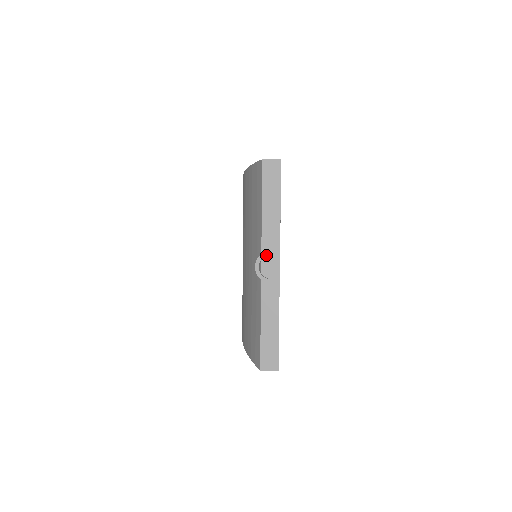
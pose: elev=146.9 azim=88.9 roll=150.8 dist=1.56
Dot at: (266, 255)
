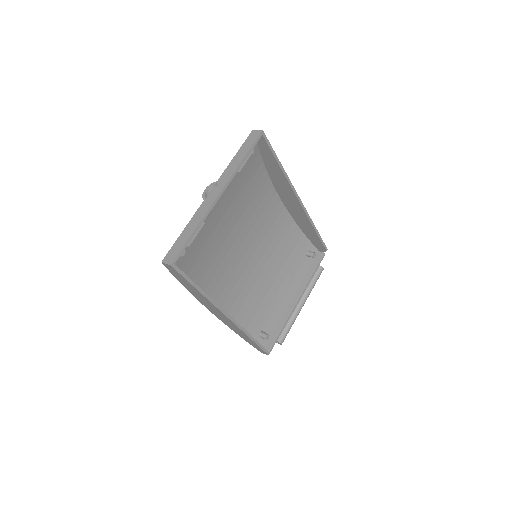
Dot at: (215, 183)
